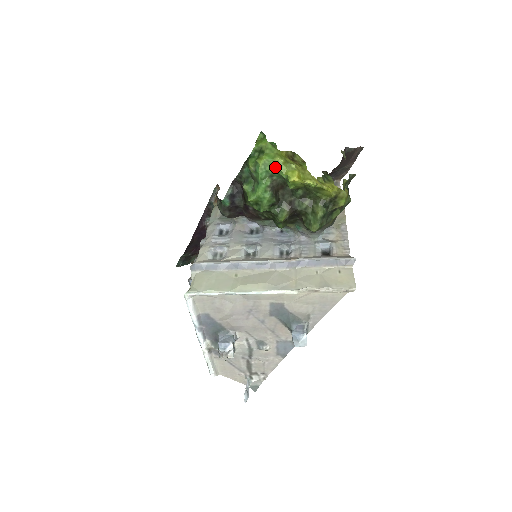
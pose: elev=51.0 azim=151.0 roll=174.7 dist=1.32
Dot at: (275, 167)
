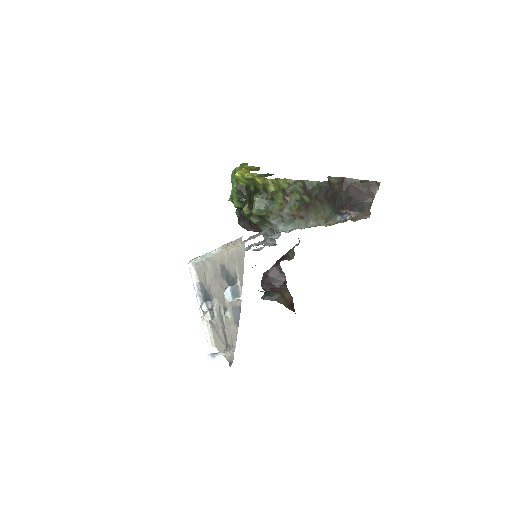
Dot at: (235, 173)
